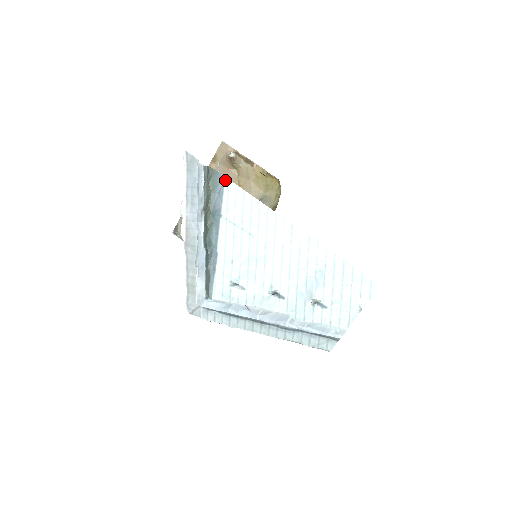
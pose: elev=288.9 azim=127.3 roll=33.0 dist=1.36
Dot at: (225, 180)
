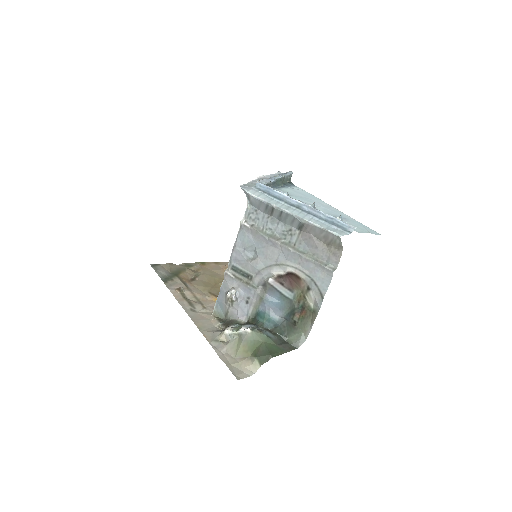
Dot at: (296, 186)
